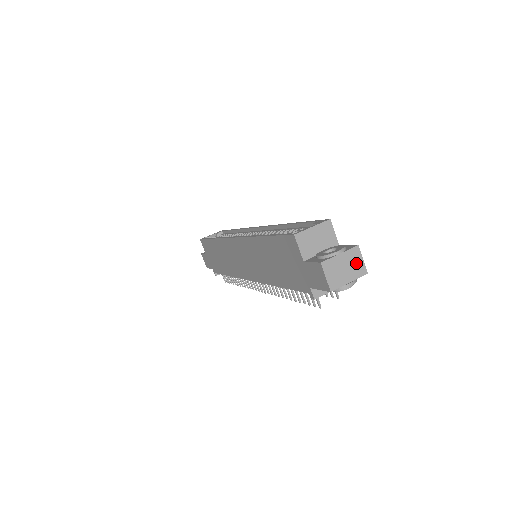
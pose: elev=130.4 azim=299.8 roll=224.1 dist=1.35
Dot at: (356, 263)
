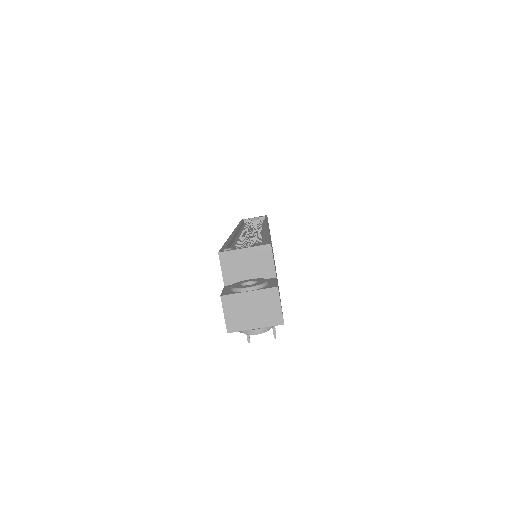
Dot at: (270, 307)
